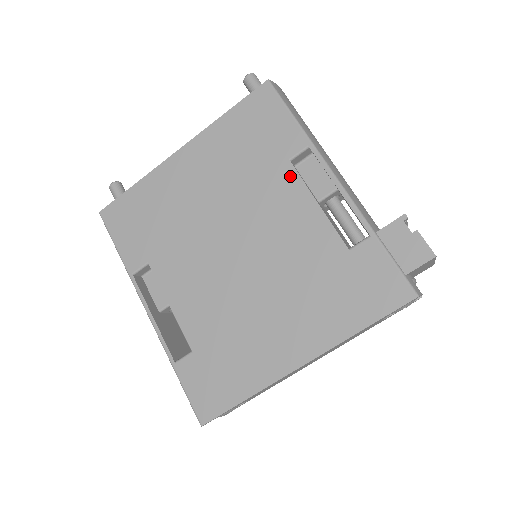
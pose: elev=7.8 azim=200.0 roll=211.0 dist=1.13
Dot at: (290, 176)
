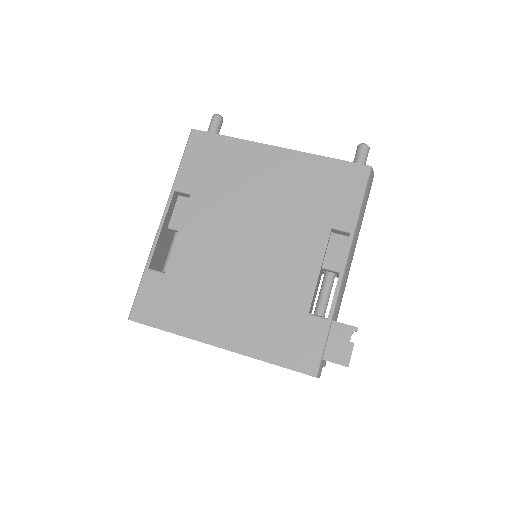
Dot at: (322, 237)
